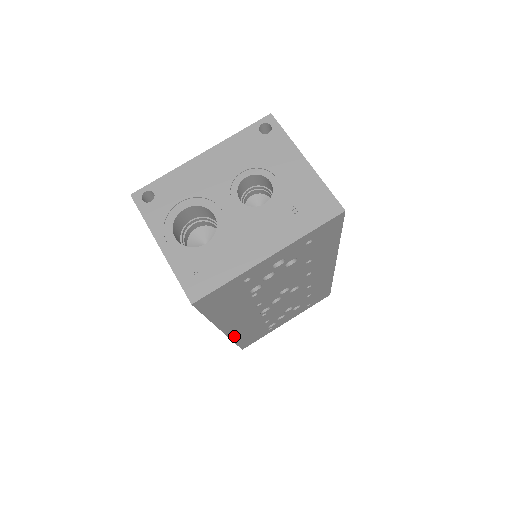
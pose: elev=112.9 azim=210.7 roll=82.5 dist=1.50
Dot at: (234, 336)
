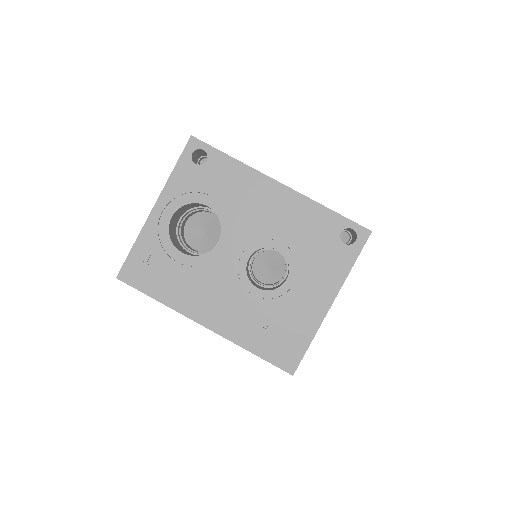
Dot at: occluded
